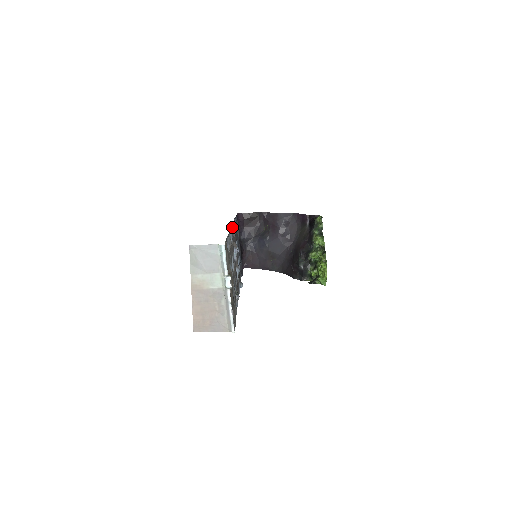
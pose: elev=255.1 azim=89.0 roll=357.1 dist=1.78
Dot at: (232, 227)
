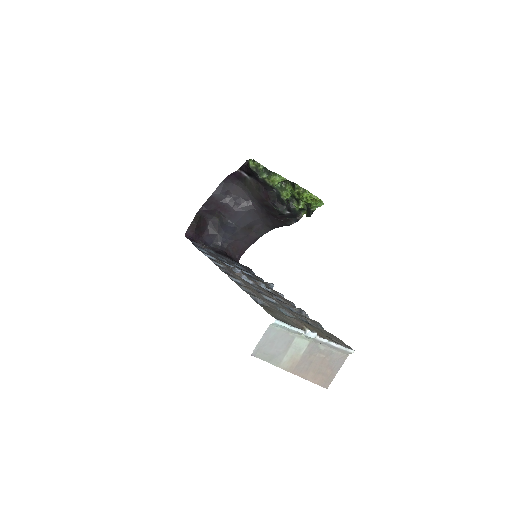
Dot at: (220, 268)
